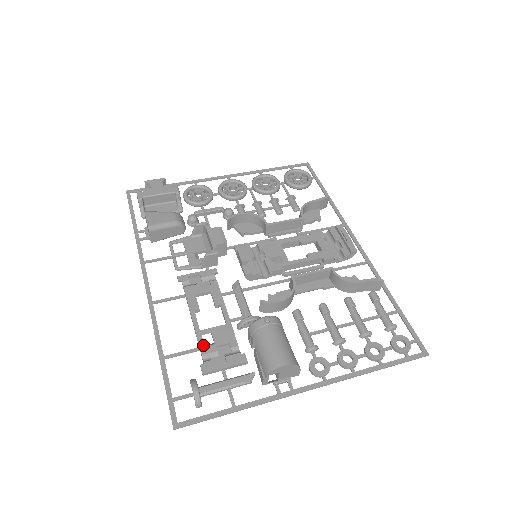
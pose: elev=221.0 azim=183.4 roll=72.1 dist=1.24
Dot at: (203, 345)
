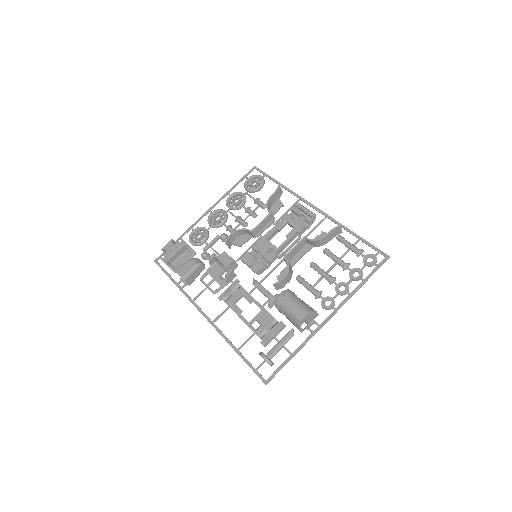
Dot at: (255, 330)
